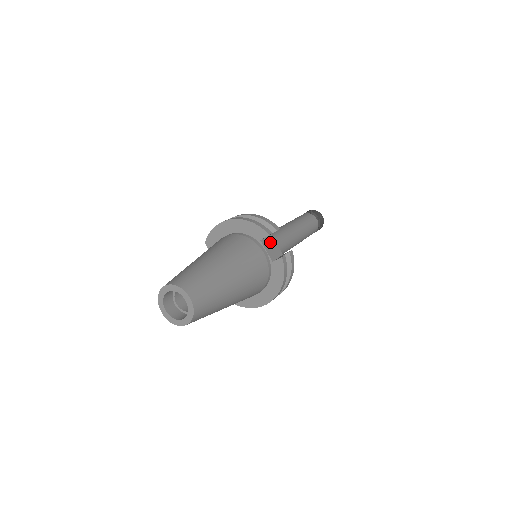
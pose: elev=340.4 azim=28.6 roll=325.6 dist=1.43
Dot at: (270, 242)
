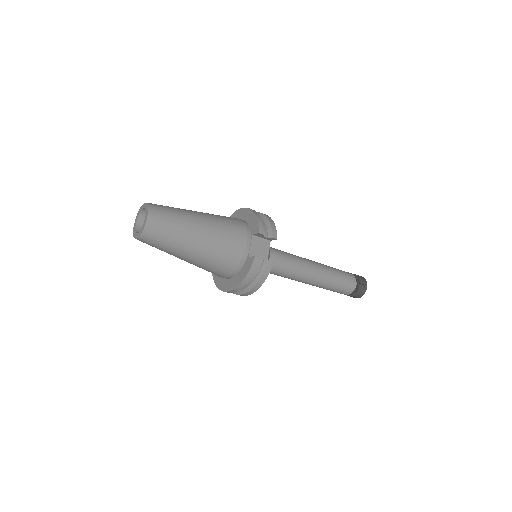
Dot at: (262, 244)
